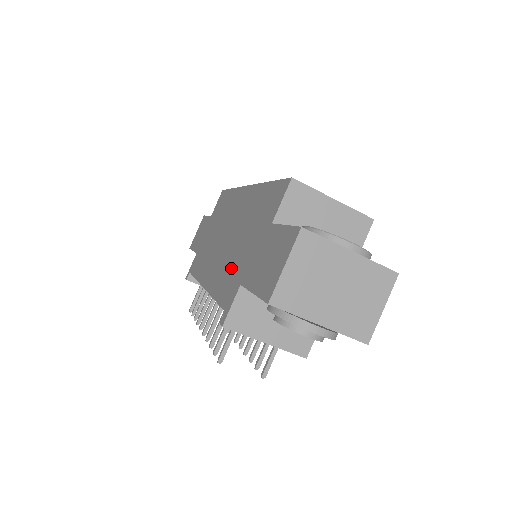
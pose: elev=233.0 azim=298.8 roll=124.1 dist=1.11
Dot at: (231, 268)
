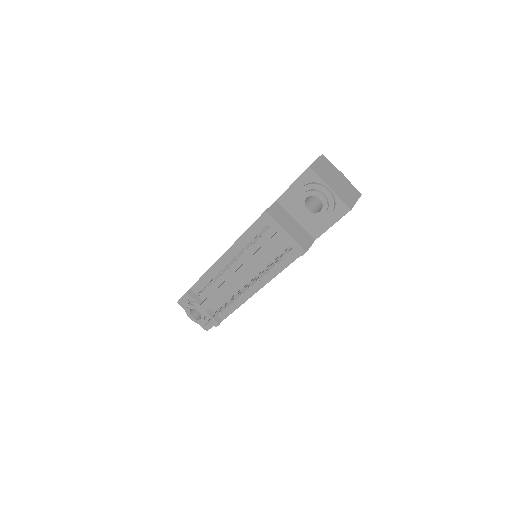
Dot at: occluded
